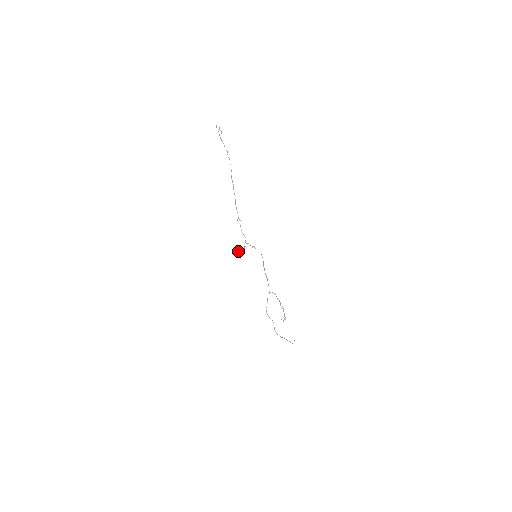
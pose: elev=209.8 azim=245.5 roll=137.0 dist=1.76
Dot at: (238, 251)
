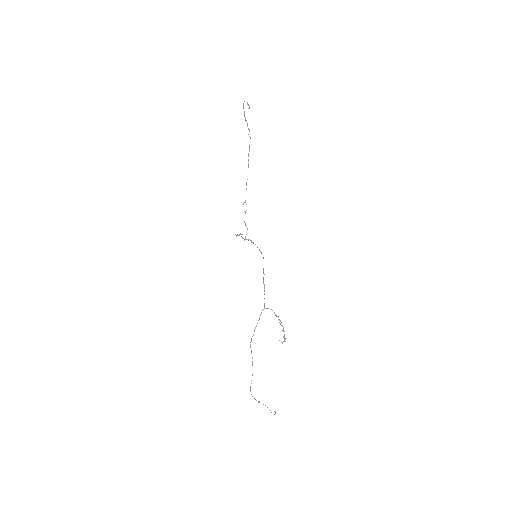
Dot at: occluded
